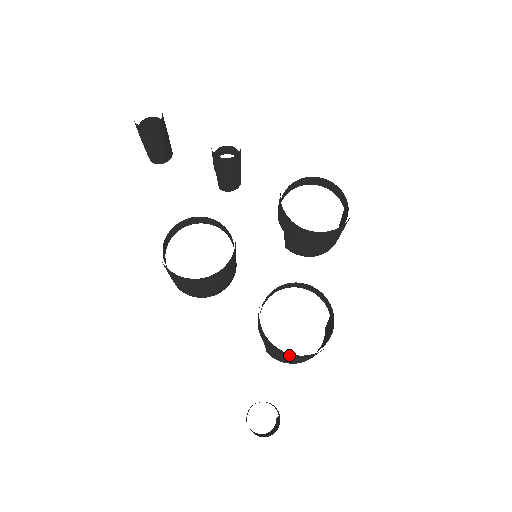
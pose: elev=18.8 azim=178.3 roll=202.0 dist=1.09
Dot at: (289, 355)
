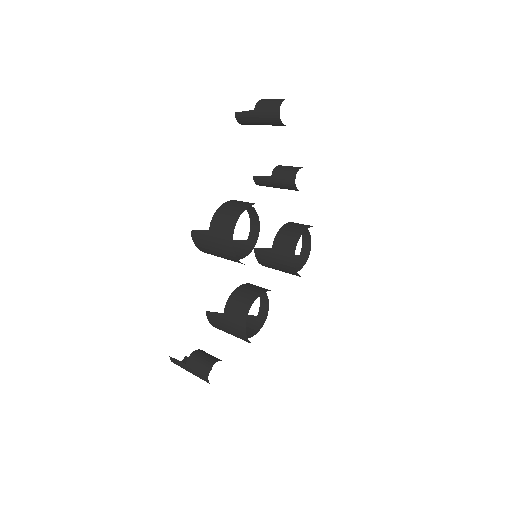
Dot at: (243, 337)
